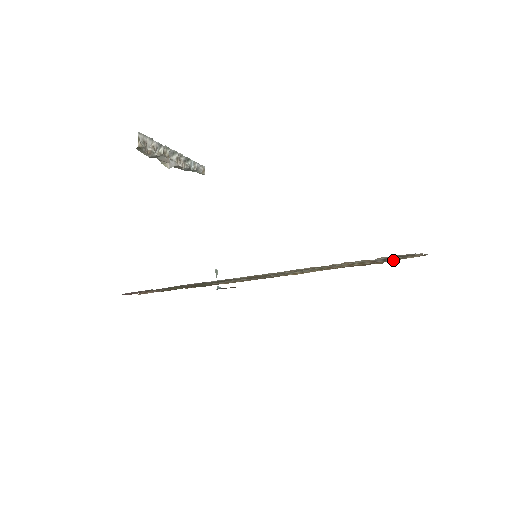
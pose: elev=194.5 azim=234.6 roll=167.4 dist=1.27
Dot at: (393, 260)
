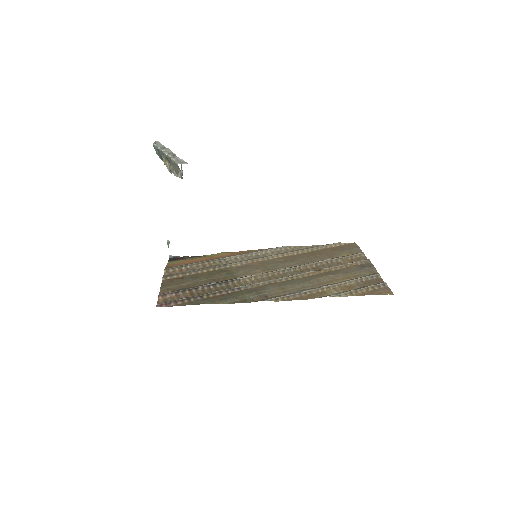
Dot at: (377, 277)
